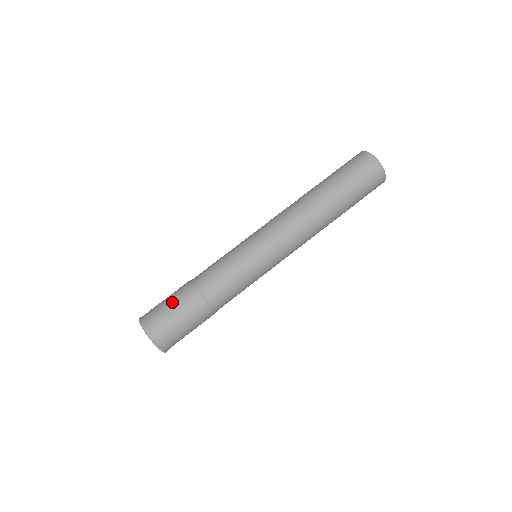
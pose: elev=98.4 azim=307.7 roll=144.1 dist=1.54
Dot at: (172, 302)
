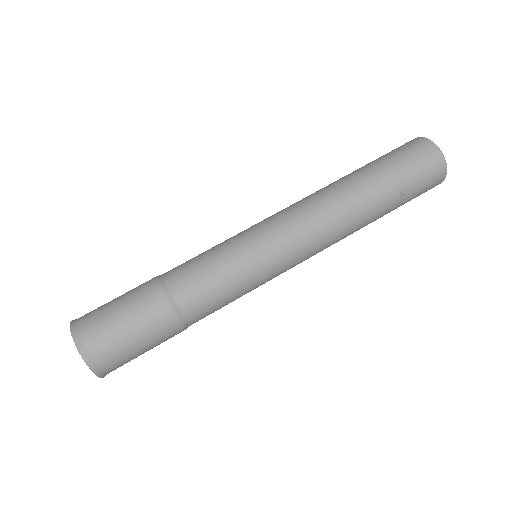
Dot at: (126, 307)
